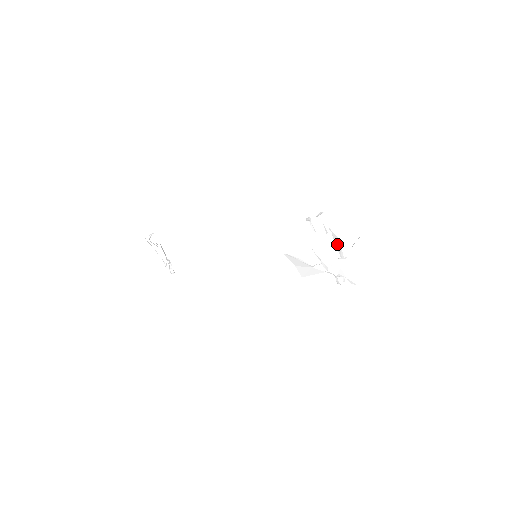
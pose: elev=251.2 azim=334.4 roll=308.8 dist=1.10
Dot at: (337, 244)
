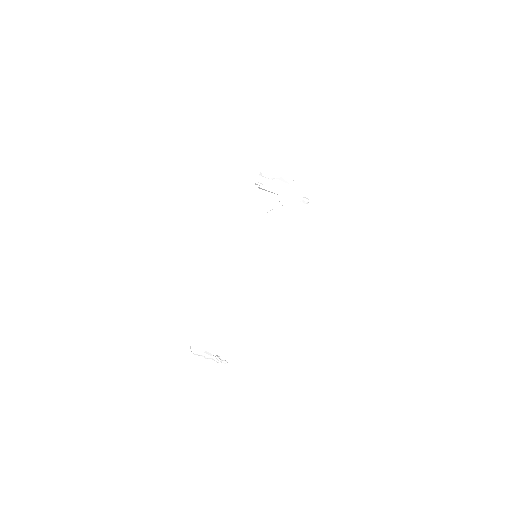
Dot at: (284, 182)
